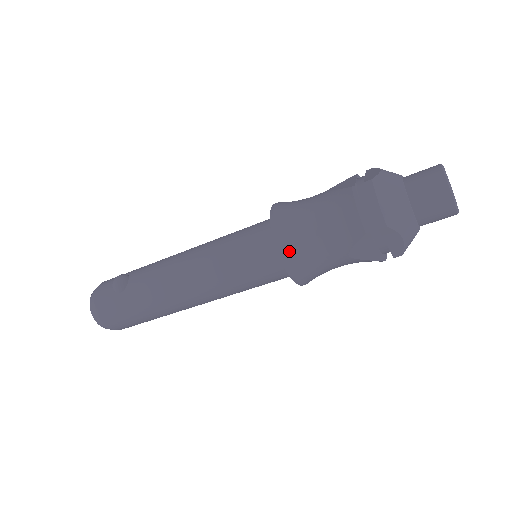
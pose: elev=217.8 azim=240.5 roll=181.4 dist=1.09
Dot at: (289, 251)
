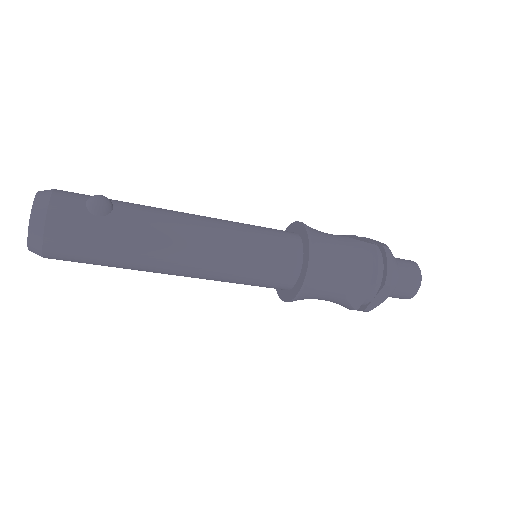
Dot at: (316, 268)
